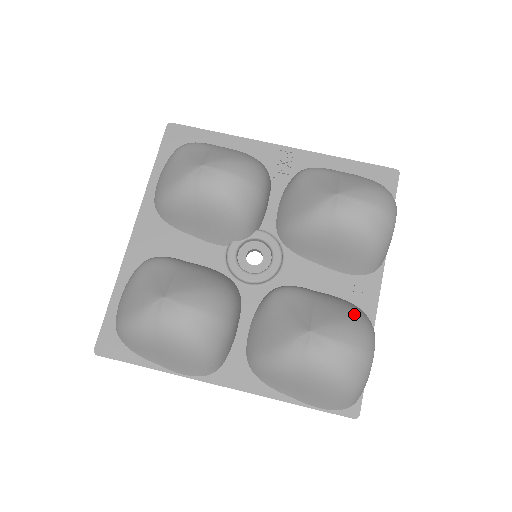
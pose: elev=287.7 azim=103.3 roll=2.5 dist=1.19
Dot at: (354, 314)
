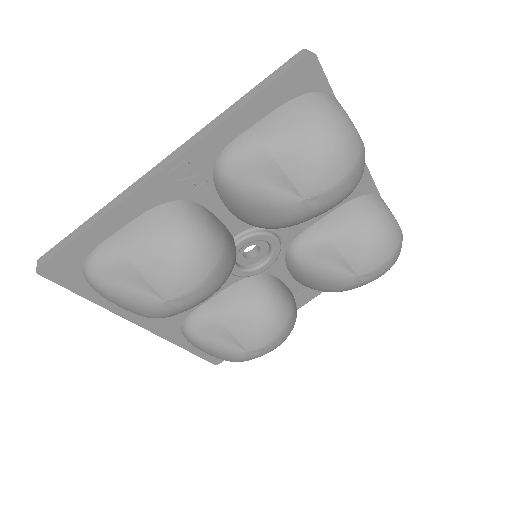
Dot at: (373, 229)
